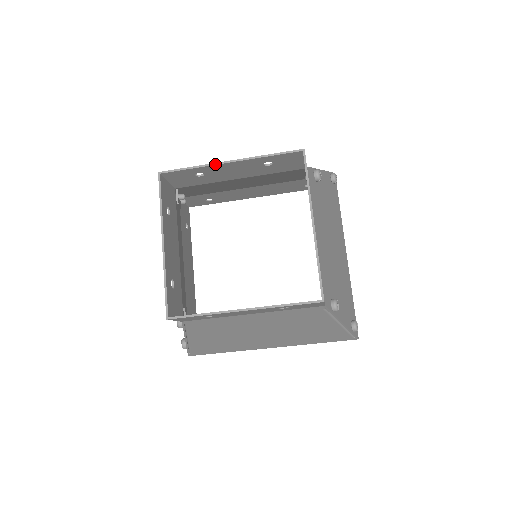
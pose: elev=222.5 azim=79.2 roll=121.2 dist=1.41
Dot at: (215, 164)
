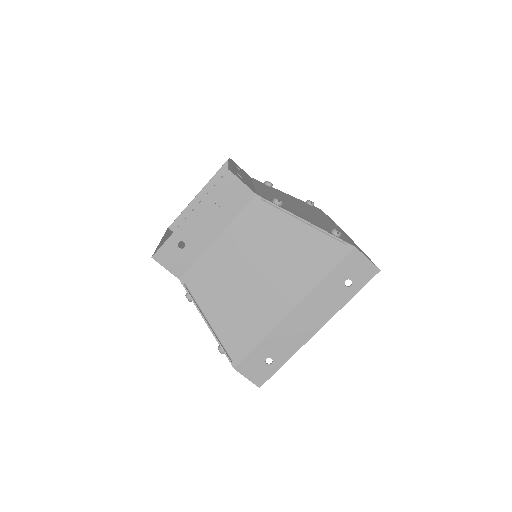
Dot at: (191, 201)
